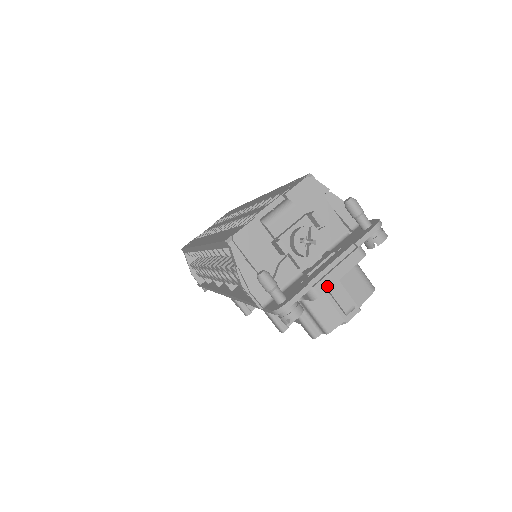
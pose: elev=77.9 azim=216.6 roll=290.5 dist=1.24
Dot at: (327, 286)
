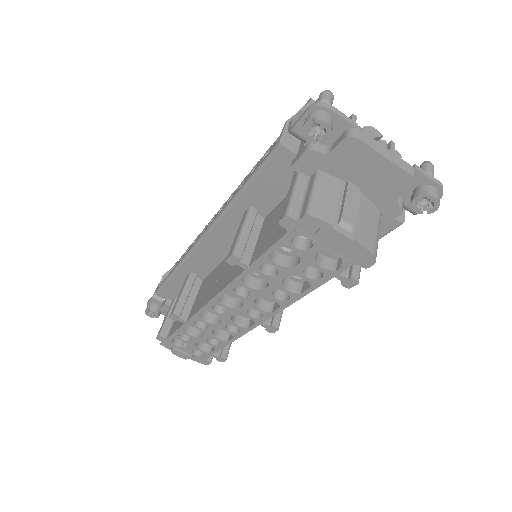
Dot at: (369, 143)
